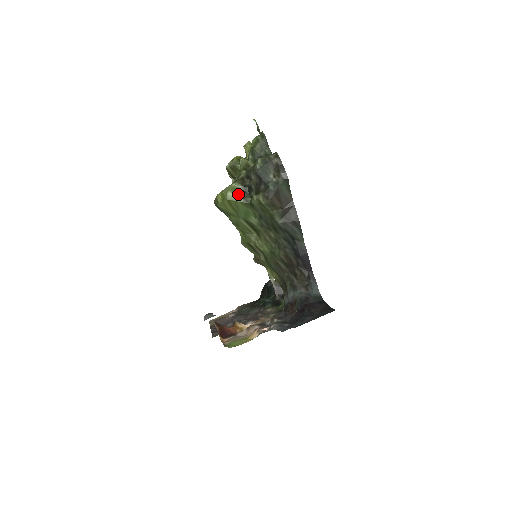
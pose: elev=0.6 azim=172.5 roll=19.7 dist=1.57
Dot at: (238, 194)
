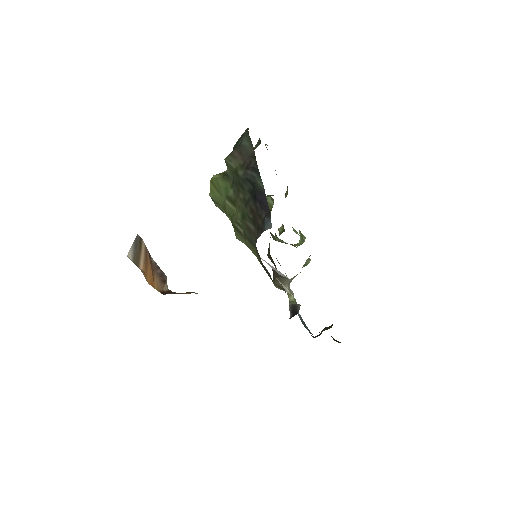
Dot at: (220, 174)
